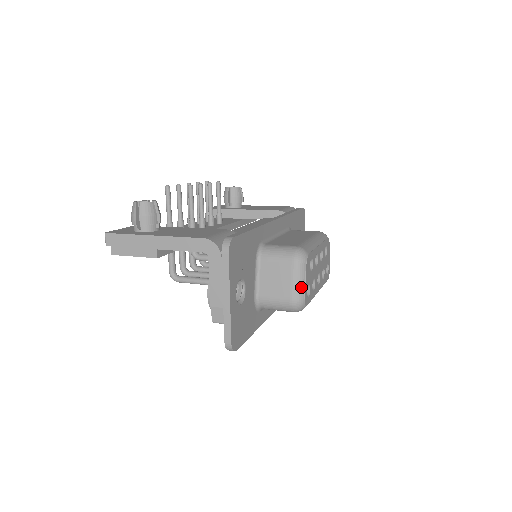
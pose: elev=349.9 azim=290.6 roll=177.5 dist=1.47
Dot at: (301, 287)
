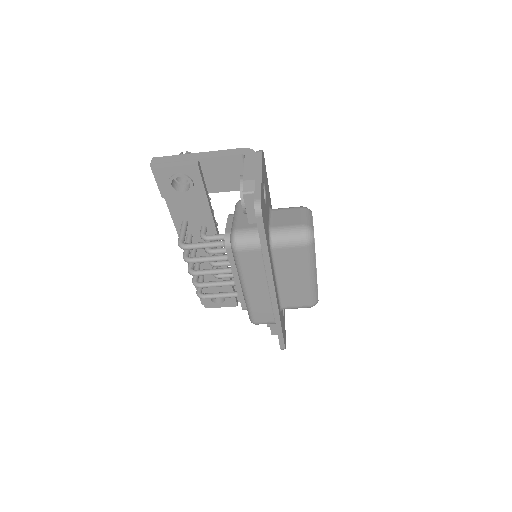
Dot at: (310, 221)
